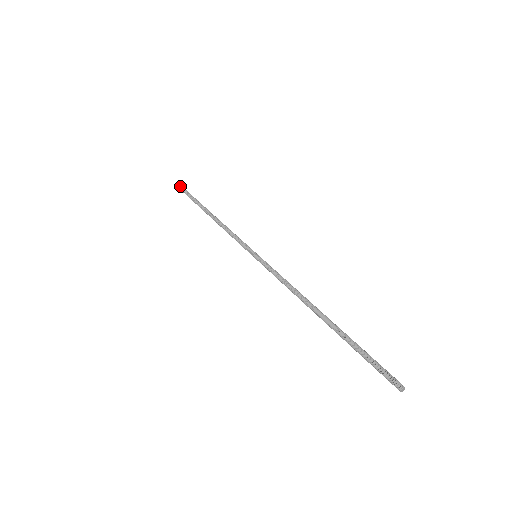
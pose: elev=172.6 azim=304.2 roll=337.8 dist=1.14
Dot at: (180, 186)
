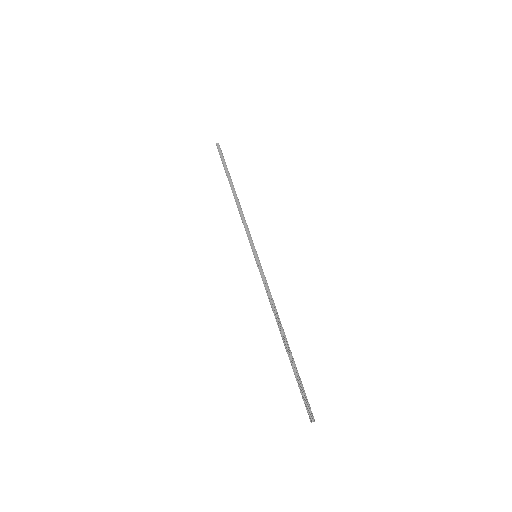
Dot at: (219, 146)
